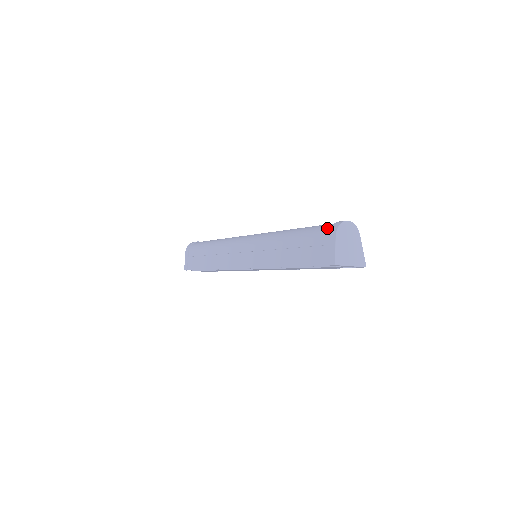
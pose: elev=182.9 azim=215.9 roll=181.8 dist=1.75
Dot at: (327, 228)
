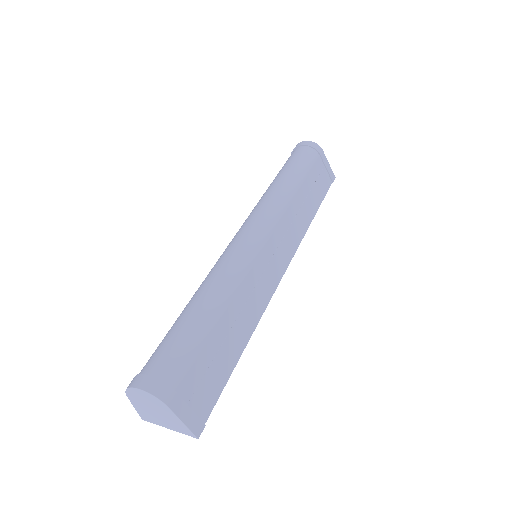
Dot at: occluded
